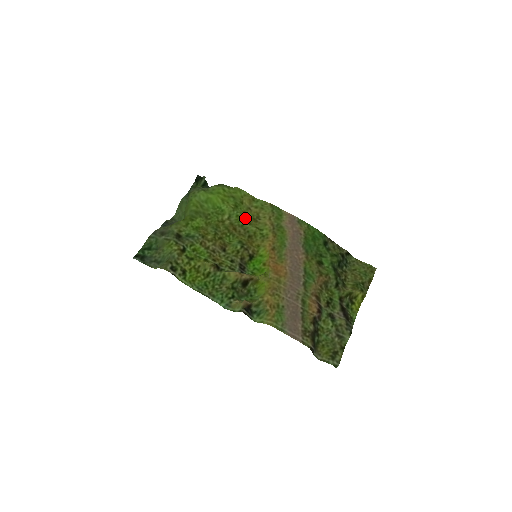
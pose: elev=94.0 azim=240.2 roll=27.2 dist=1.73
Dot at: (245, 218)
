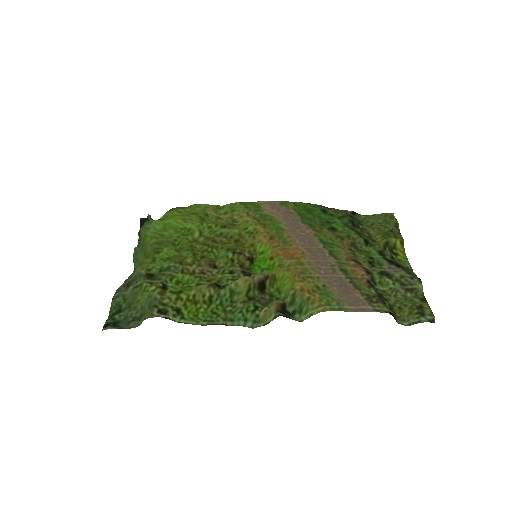
Dot at: (220, 225)
